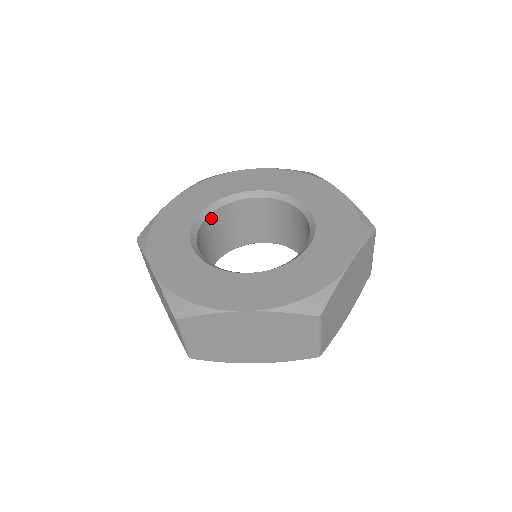
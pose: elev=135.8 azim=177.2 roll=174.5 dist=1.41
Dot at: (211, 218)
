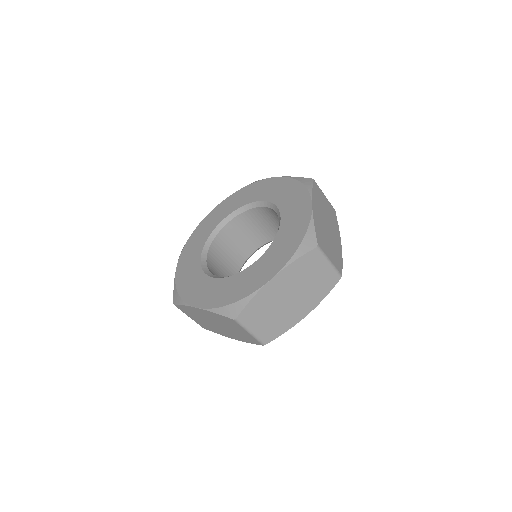
Dot at: (210, 256)
